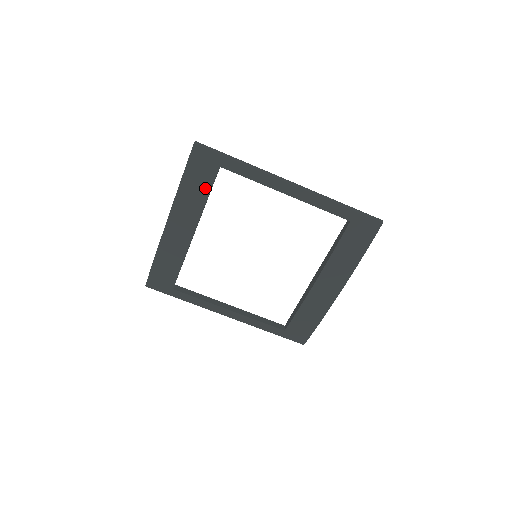
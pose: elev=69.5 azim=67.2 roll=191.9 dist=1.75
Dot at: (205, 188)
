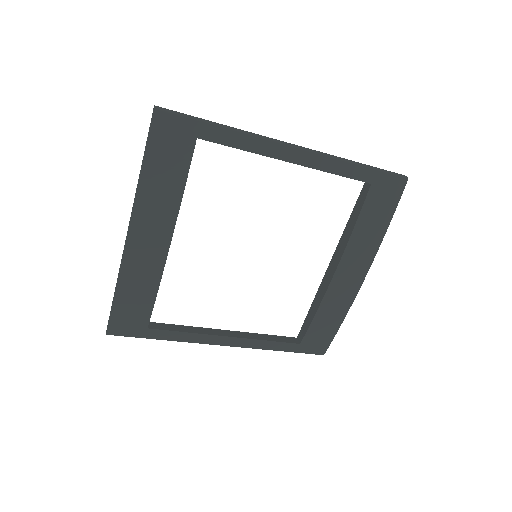
Dot at: (179, 173)
